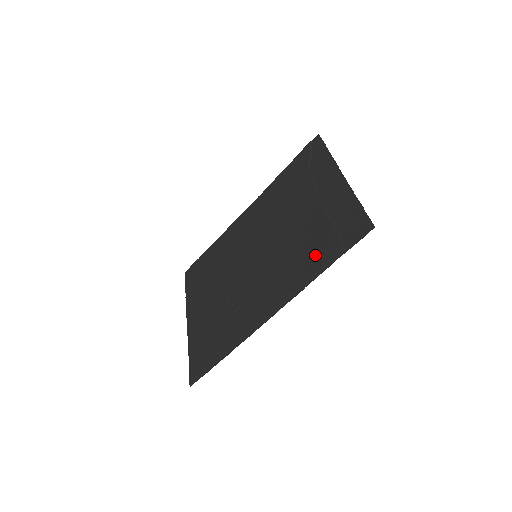
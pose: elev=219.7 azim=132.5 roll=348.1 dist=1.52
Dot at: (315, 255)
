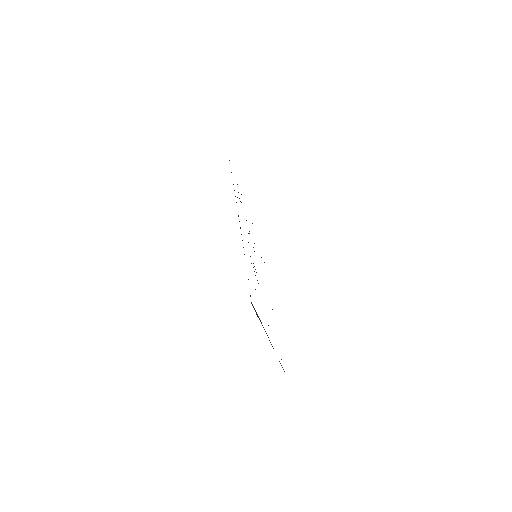
Dot at: occluded
